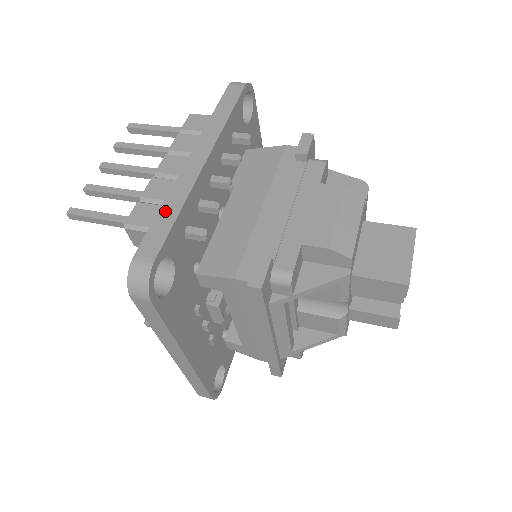
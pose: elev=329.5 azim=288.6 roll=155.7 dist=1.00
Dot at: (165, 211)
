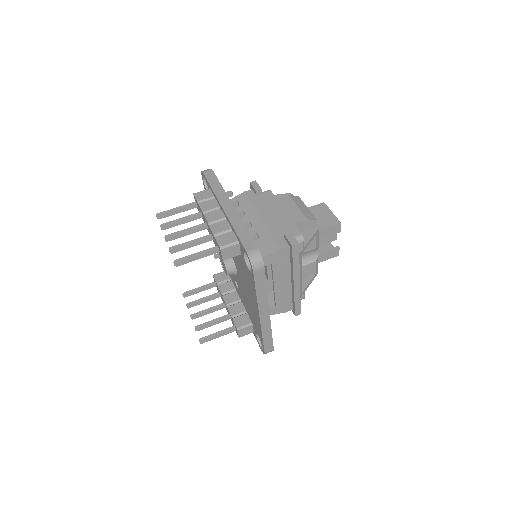
Dot at: (239, 230)
